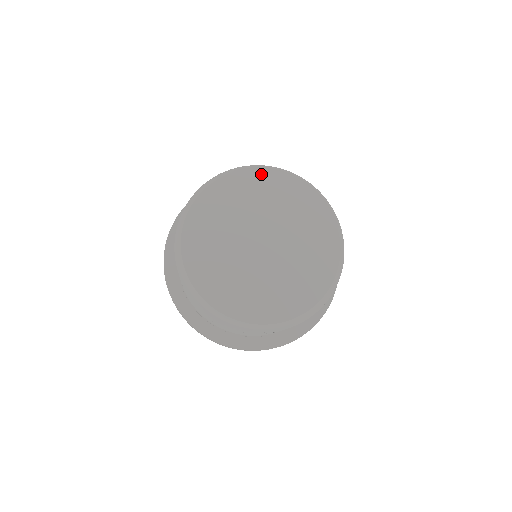
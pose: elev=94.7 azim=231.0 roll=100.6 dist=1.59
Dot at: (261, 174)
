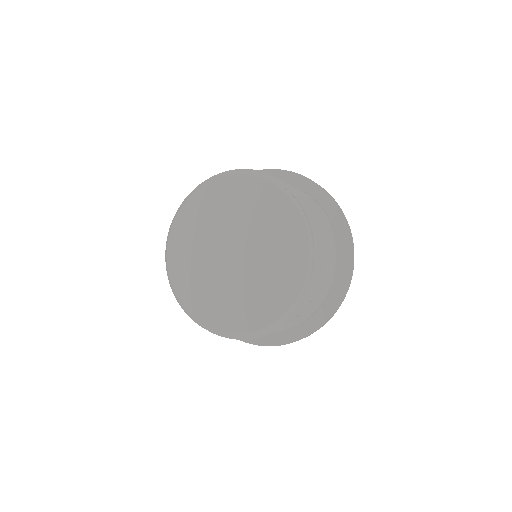
Dot at: (238, 180)
